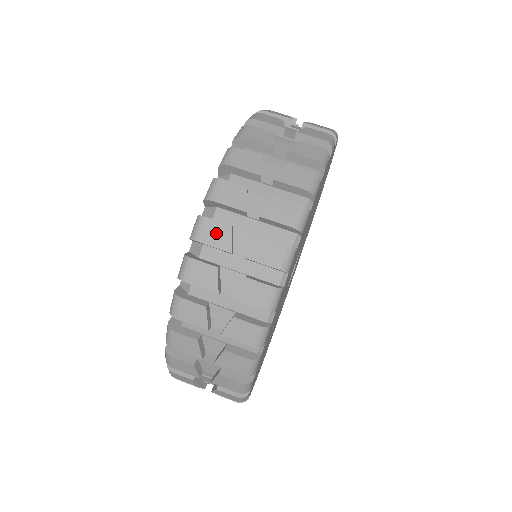
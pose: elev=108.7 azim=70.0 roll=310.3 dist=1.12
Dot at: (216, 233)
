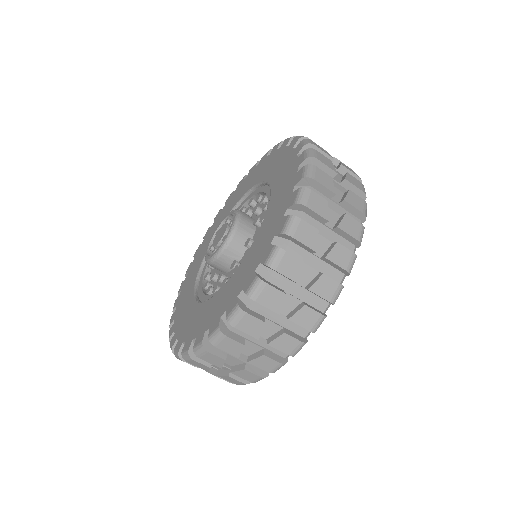
Dot at: (231, 346)
